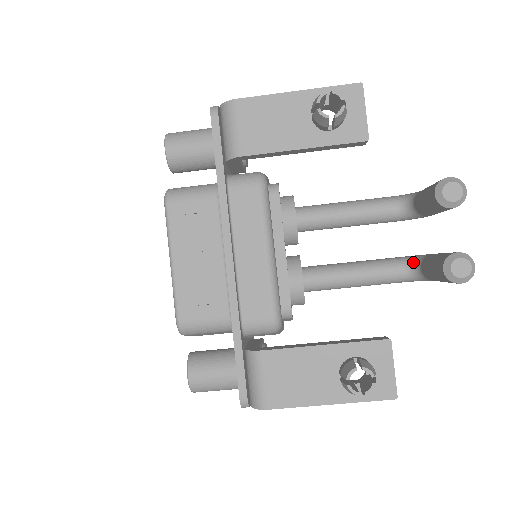
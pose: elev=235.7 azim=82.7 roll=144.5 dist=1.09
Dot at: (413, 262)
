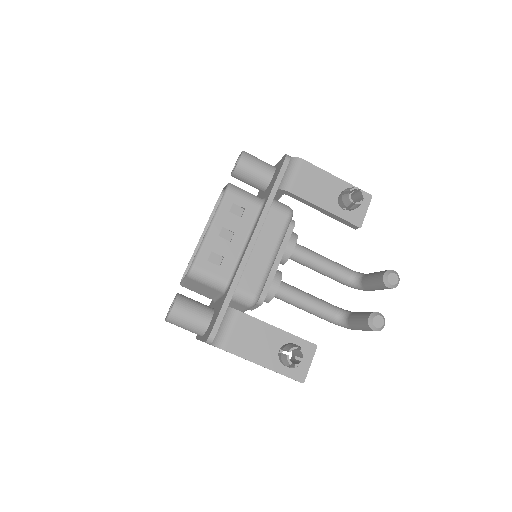
Dot at: (344, 312)
